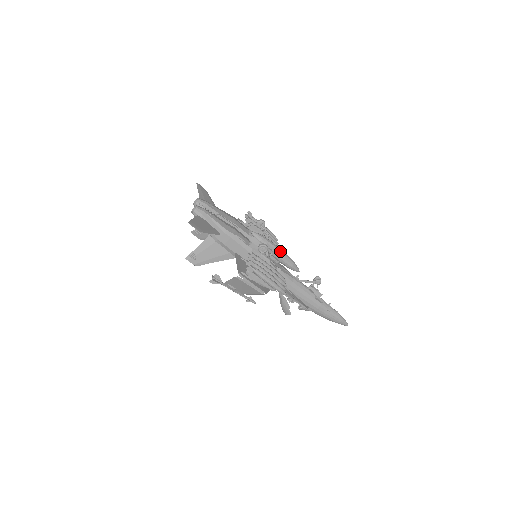
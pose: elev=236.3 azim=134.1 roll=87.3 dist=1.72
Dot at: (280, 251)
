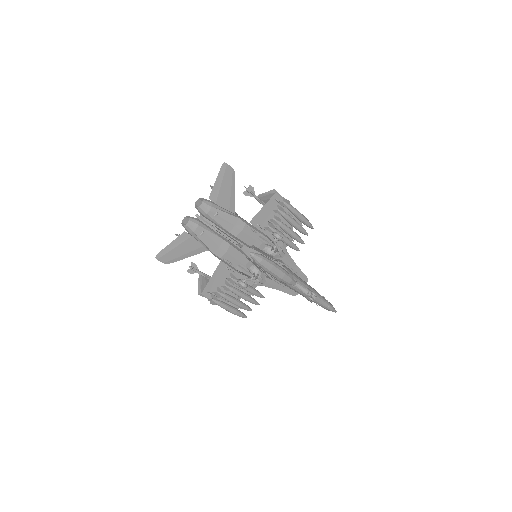
Dot at: (276, 275)
